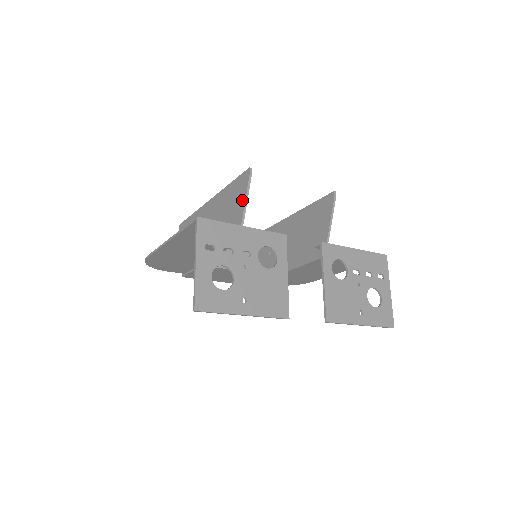
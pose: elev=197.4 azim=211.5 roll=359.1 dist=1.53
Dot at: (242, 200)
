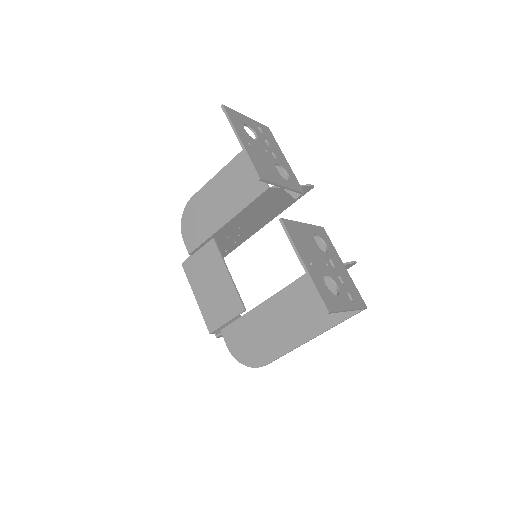
Dot at: occluded
